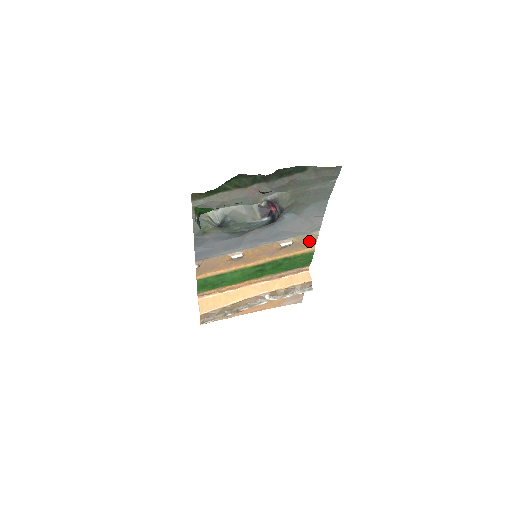
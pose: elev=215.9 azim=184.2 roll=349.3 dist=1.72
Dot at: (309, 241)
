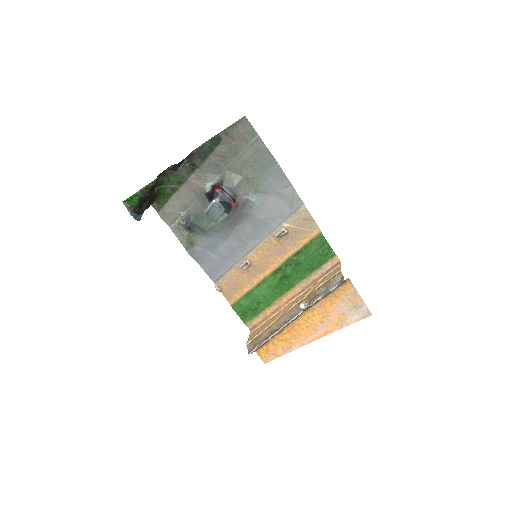
Dot at: (306, 222)
